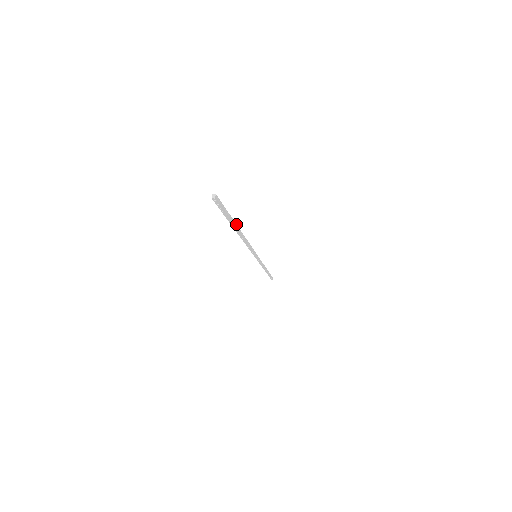
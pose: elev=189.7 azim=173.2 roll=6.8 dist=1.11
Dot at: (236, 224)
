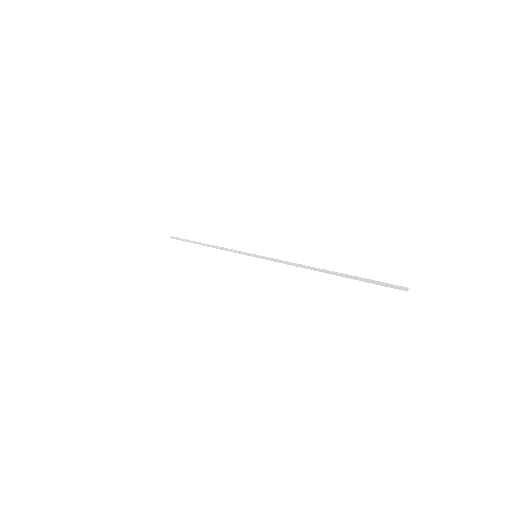
Dot at: (344, 275)
